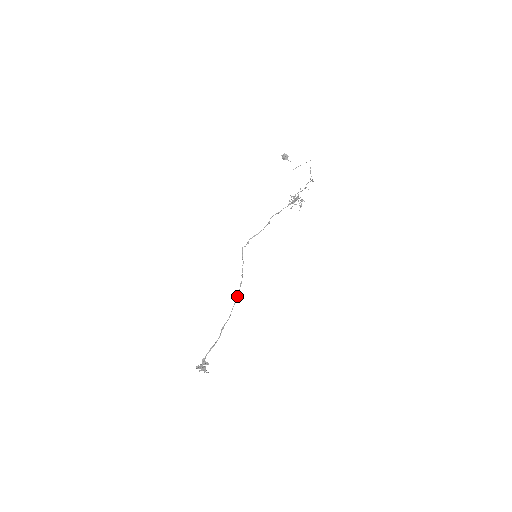
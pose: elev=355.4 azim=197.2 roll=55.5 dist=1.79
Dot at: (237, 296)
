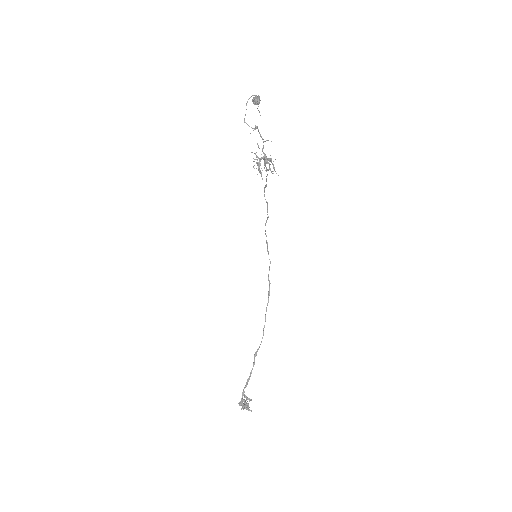
Dot at: (266, 310)
